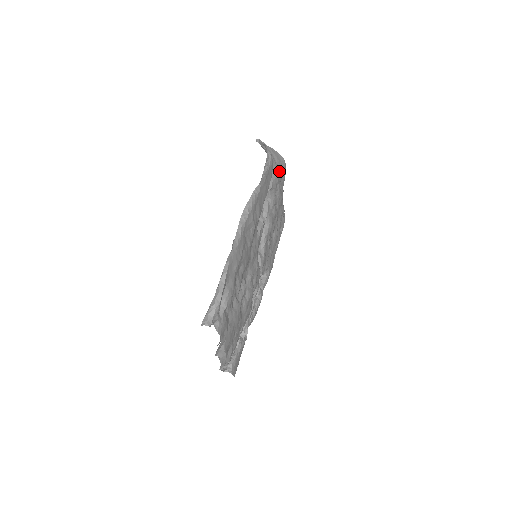
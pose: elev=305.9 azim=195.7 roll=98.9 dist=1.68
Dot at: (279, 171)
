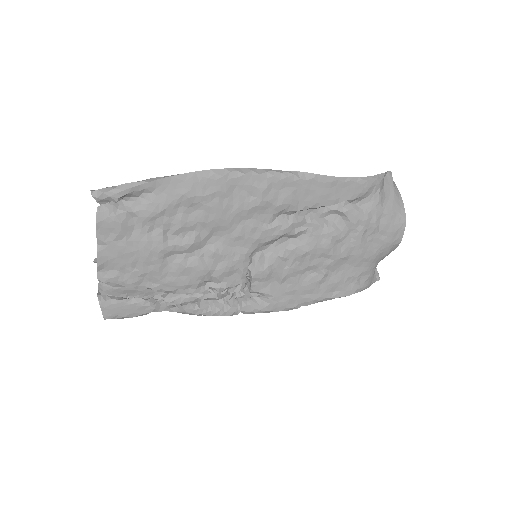
Dot at: (381, 219)
